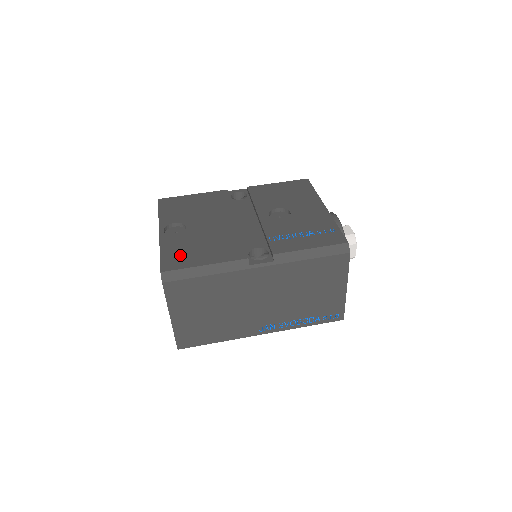
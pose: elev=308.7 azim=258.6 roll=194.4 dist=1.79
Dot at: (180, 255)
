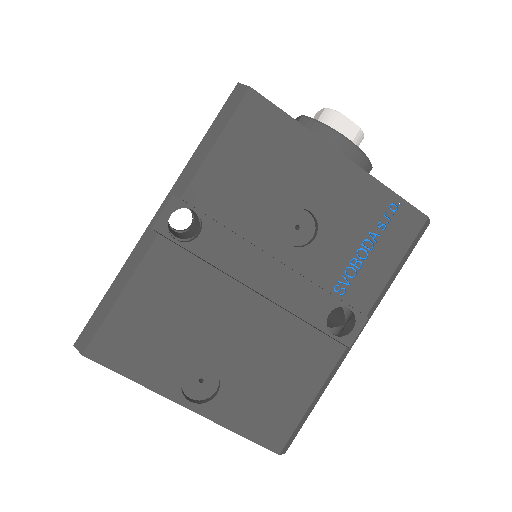
Dot at: (268, 416)
